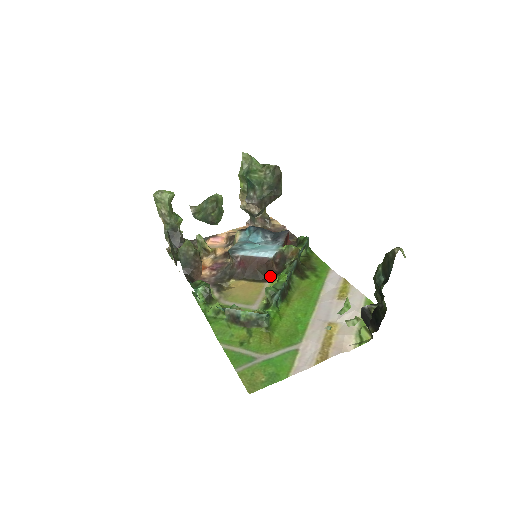
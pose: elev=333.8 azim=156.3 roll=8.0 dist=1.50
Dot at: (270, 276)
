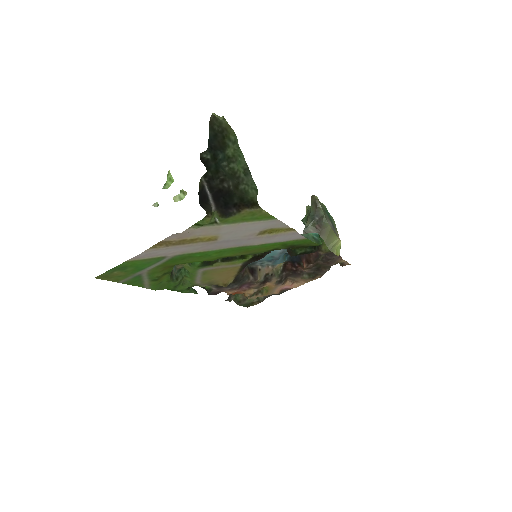
Dot at: occluded
